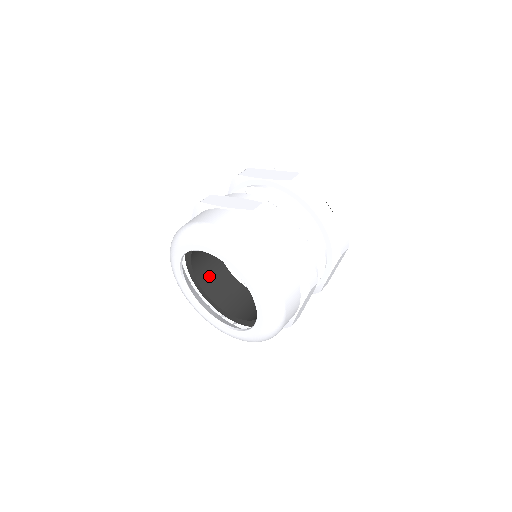
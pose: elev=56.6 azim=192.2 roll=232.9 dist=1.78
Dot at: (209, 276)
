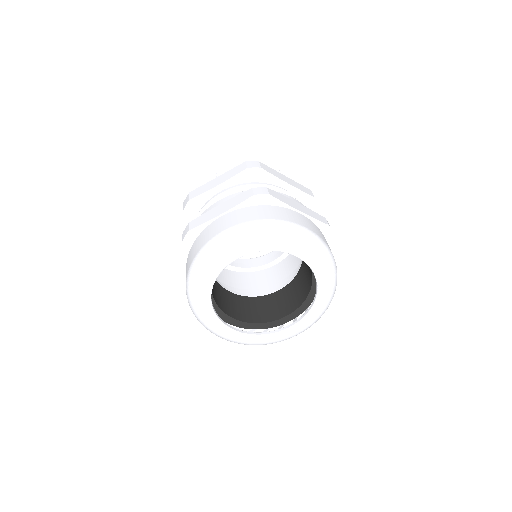
Dot at: (228, 305)
